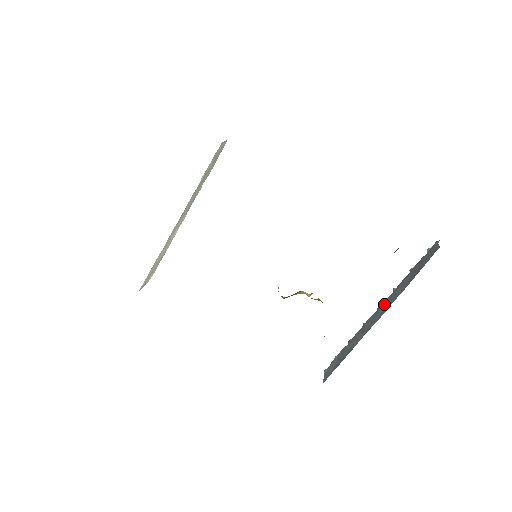
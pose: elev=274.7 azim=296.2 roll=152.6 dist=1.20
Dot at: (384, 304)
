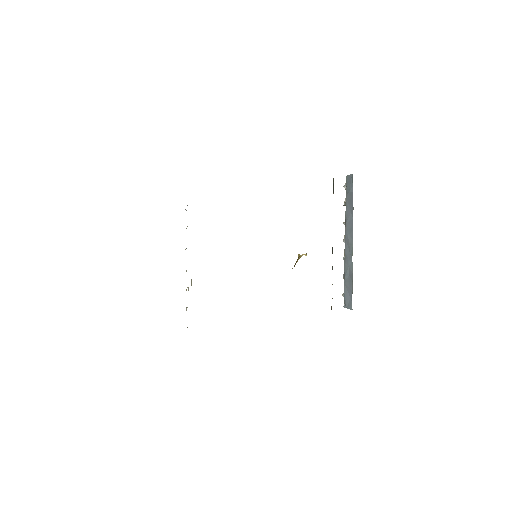
Dot at: (347, 233)
